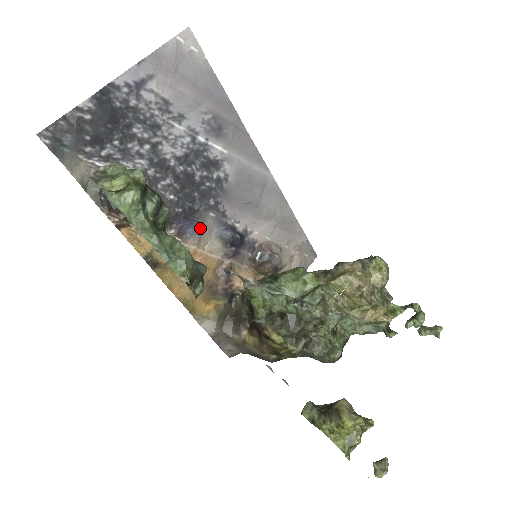
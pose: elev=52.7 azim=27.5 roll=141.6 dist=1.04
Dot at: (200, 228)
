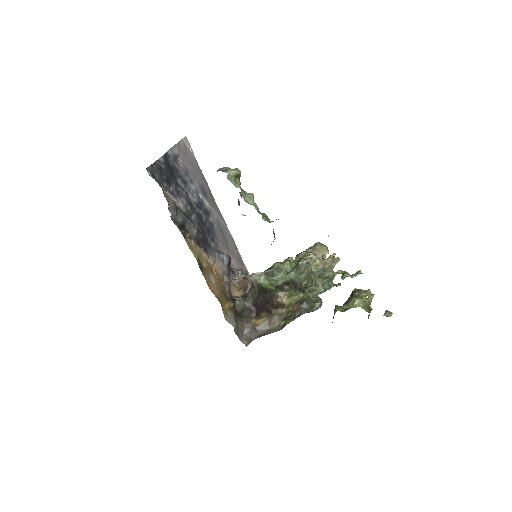
Dot at: (212, 250)
